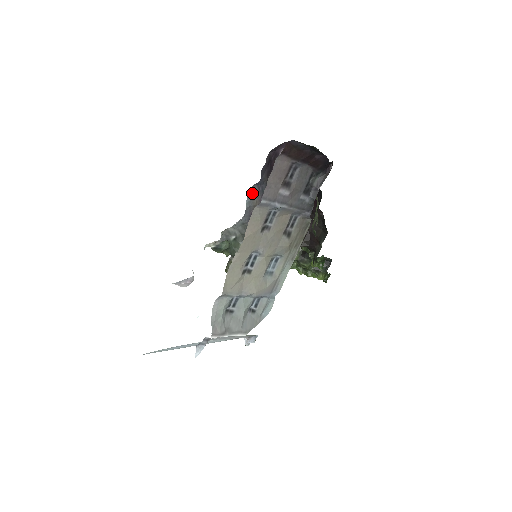
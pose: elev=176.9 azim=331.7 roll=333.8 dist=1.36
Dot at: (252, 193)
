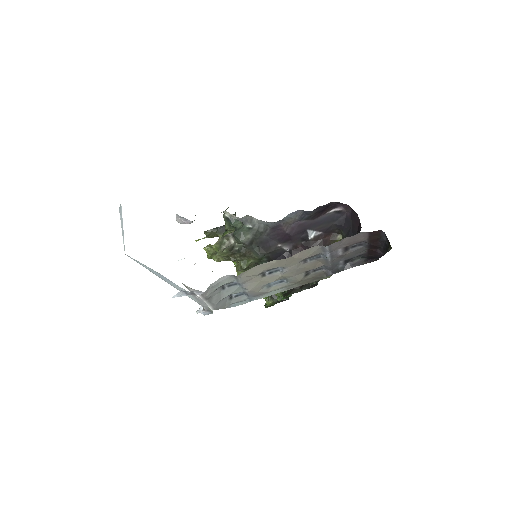
Dot at: (296, 214)
